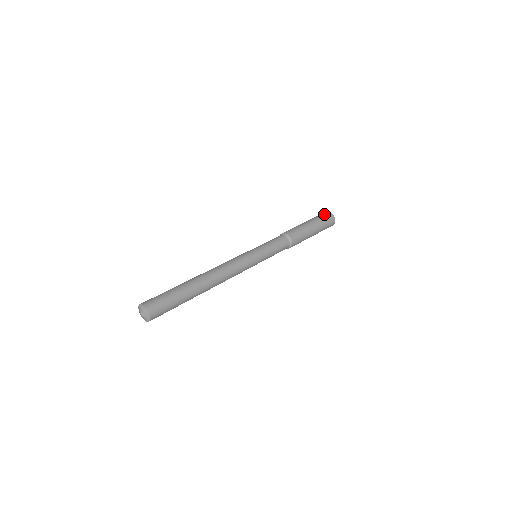
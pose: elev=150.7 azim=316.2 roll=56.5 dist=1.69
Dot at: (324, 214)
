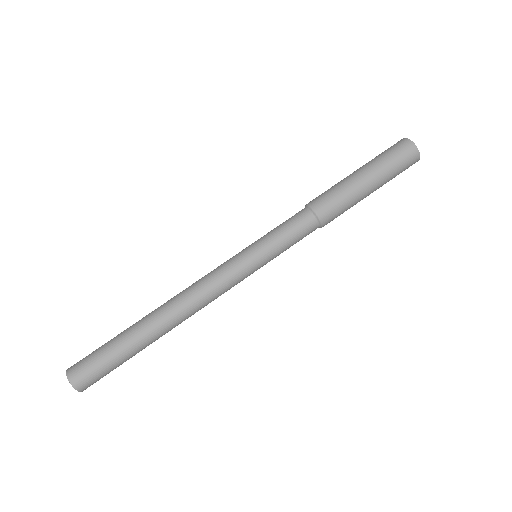
Dot at: (392, 146)
